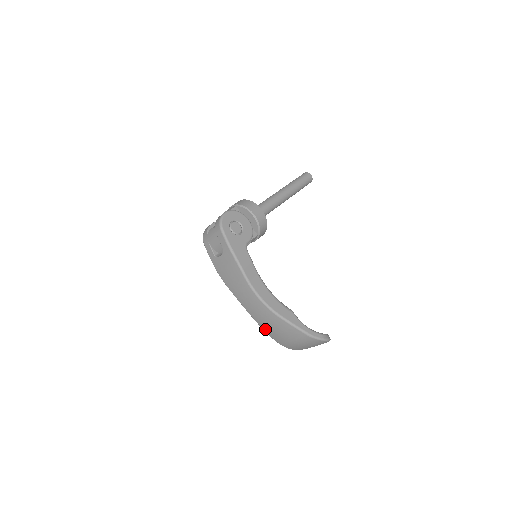
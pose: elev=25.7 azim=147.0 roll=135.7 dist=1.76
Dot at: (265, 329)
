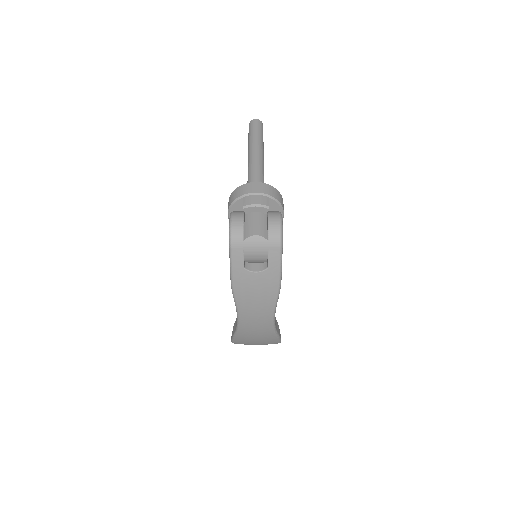
Dot at: (240, 336)
